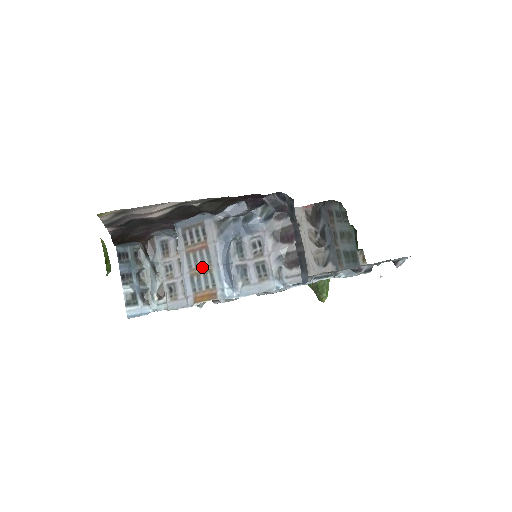
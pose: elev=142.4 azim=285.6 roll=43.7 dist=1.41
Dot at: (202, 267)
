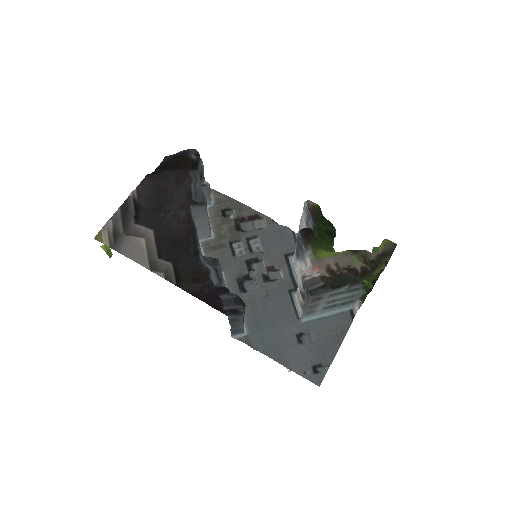
Dot at: occluded
